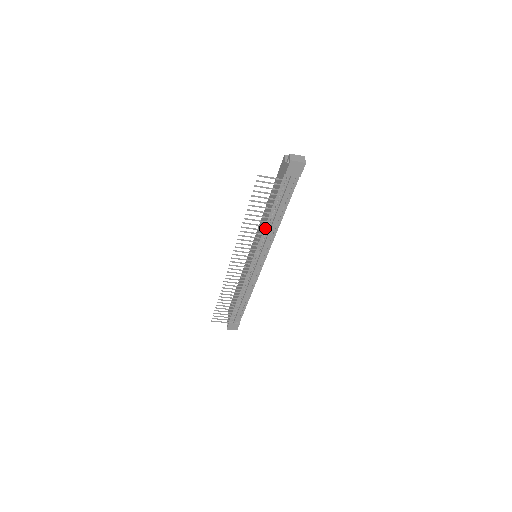
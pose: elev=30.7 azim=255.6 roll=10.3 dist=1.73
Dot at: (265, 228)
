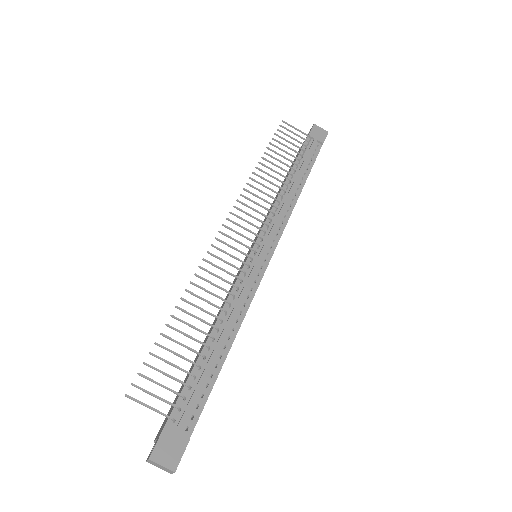
Dot at: occluded
